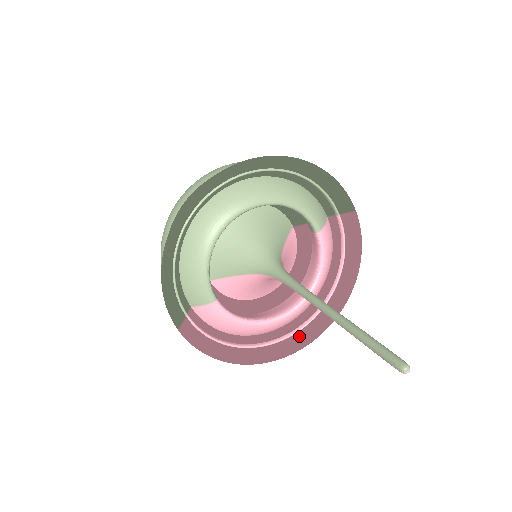
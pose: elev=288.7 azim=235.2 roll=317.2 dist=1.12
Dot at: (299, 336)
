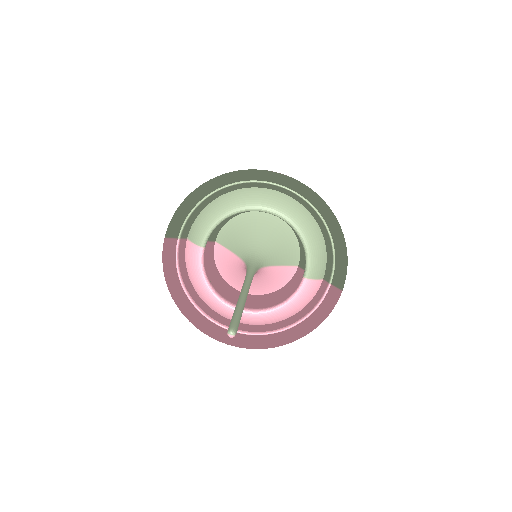
Dot at: occluded
